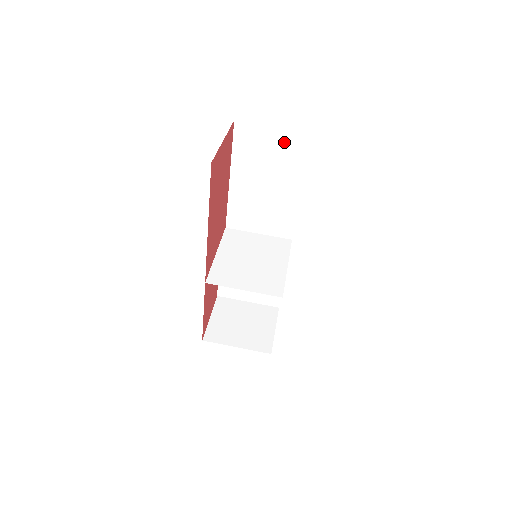
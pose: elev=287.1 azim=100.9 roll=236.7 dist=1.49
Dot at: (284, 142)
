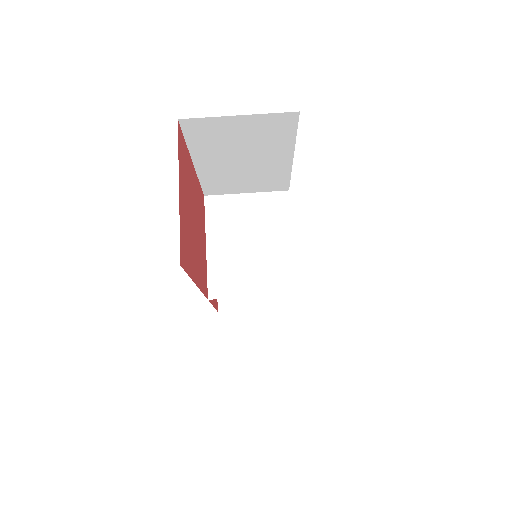
Dot at: (259, 125)
